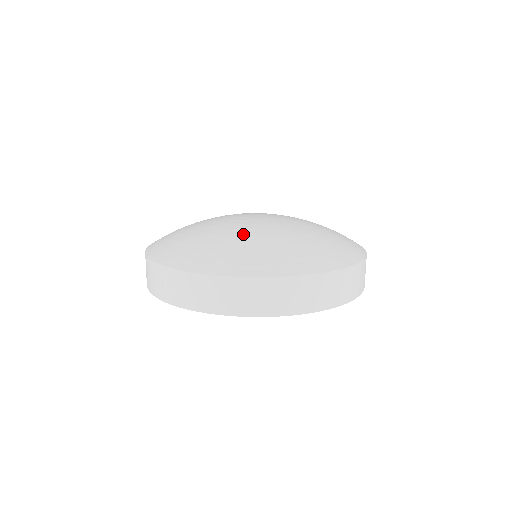
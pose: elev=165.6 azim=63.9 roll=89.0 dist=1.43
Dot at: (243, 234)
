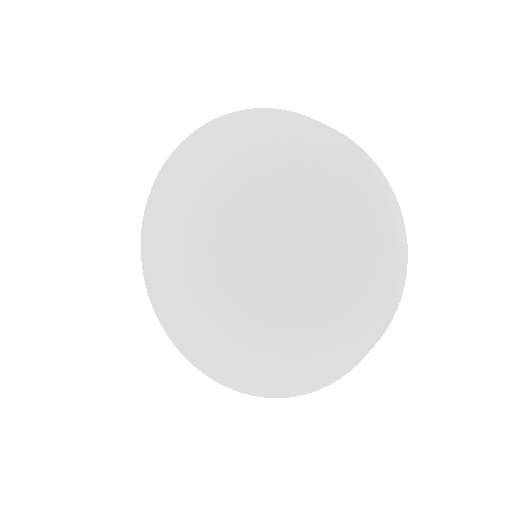
Dot at: (223, 338)
